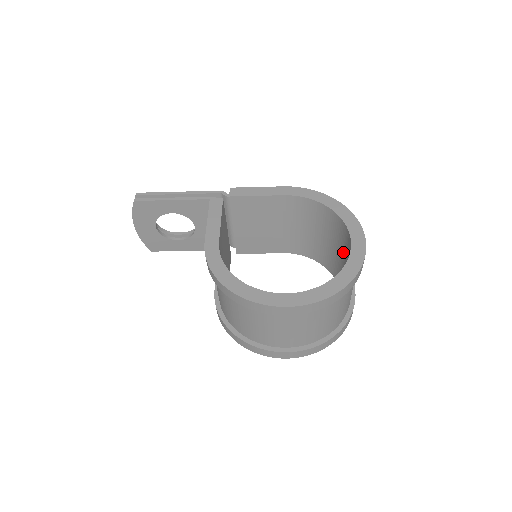
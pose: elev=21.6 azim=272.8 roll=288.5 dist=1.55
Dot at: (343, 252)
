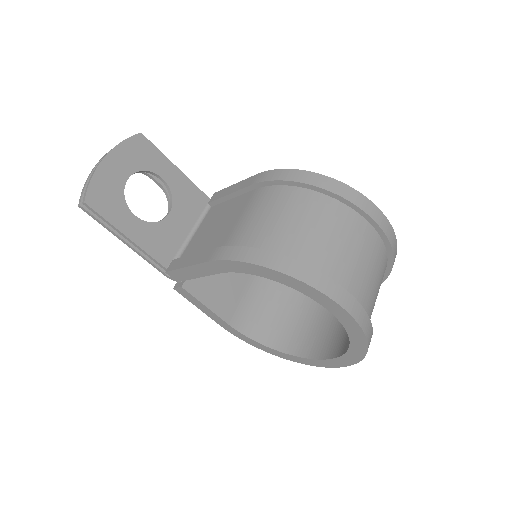
Dot at: occluded
